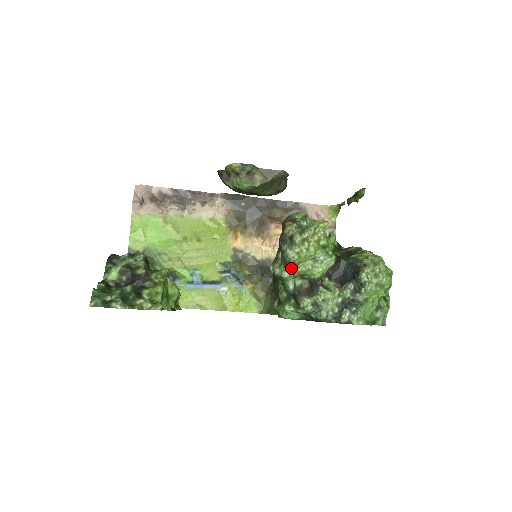
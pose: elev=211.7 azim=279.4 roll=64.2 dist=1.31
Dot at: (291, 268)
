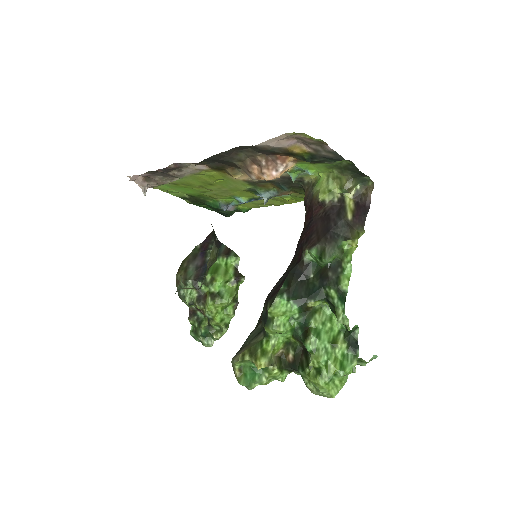
Dot at: occluded
